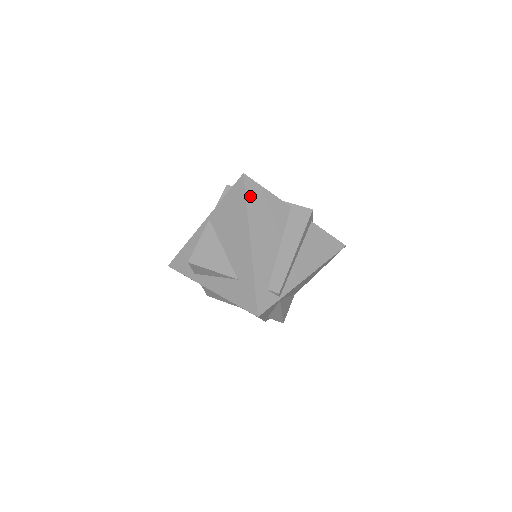
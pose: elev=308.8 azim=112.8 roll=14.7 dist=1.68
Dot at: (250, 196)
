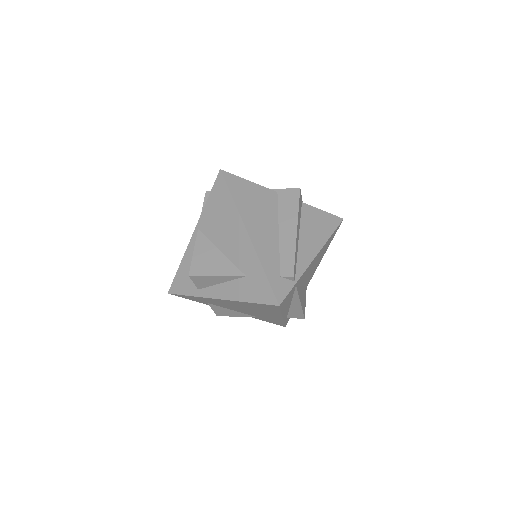
Dot at: (233, 189)
